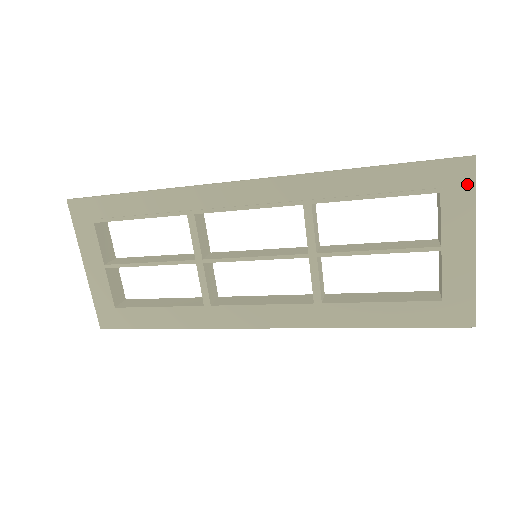
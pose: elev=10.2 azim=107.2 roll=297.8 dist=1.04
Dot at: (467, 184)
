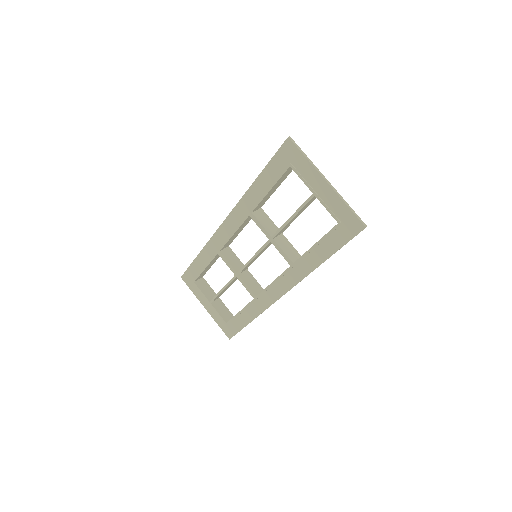
Dot at: (296, 153)
